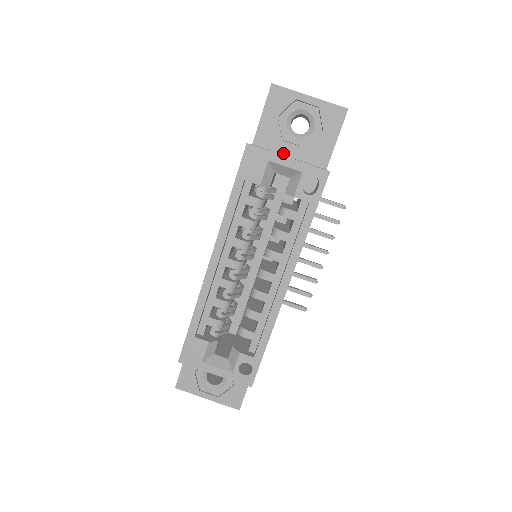
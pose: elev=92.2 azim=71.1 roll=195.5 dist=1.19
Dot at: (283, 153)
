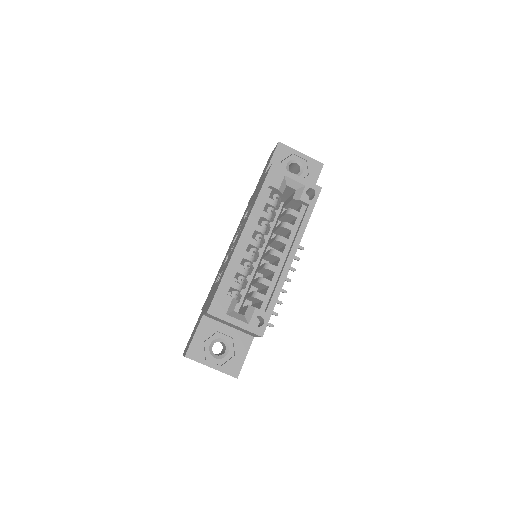
Dot at: occluded
